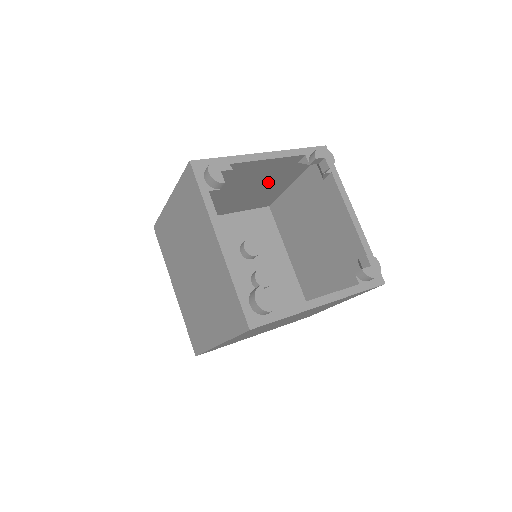
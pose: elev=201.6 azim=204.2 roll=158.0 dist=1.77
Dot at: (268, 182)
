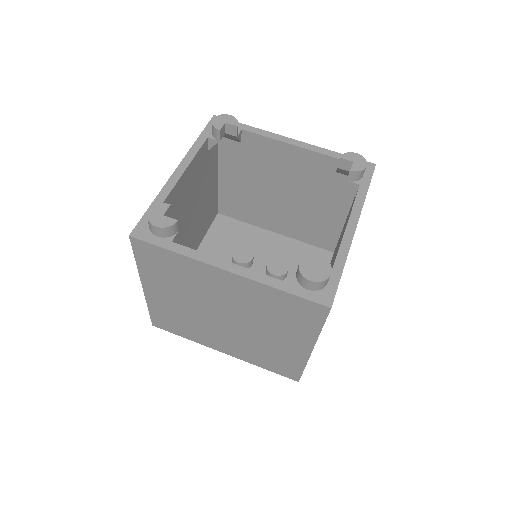
Dot at: (312, 195)
